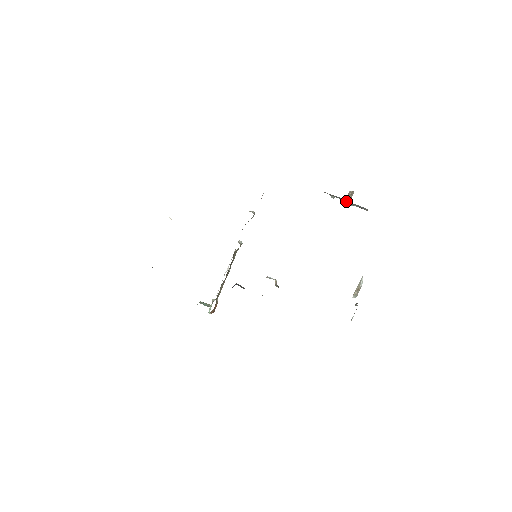
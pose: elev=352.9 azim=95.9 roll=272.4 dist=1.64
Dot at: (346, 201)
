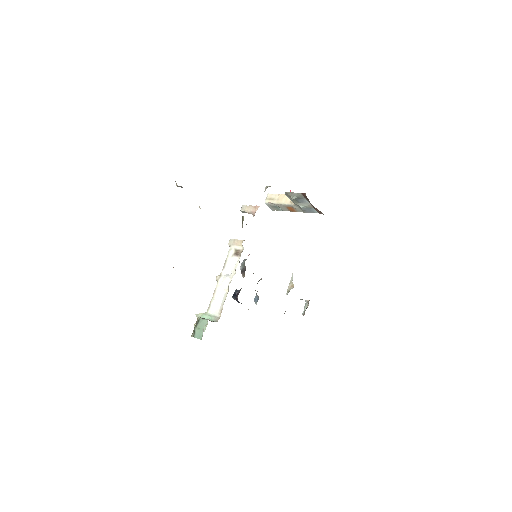
Dot at: (301, 203)
